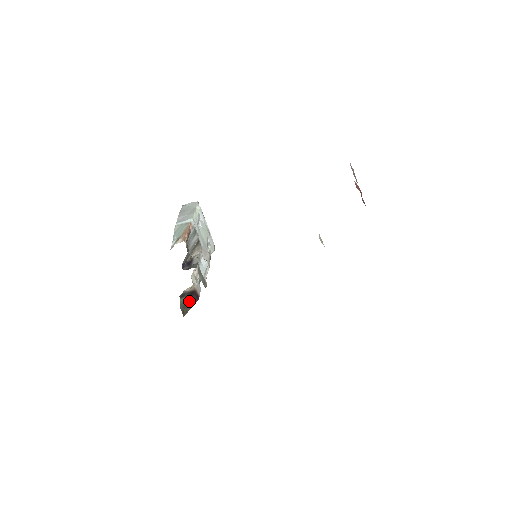
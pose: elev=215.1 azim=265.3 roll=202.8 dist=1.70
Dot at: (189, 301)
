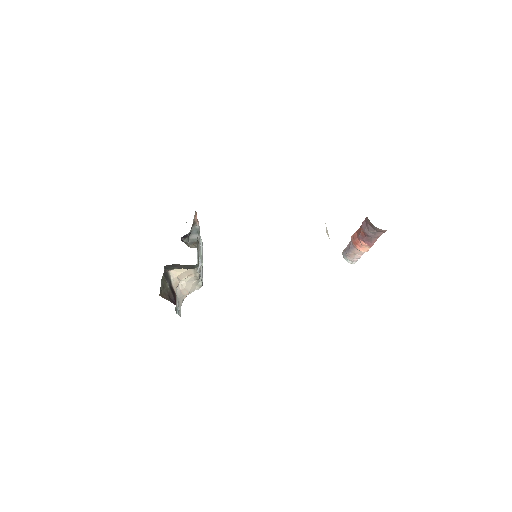
Dot at: (168, 292)
